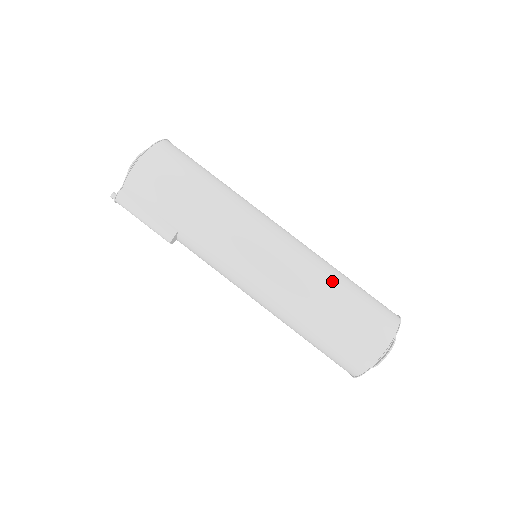
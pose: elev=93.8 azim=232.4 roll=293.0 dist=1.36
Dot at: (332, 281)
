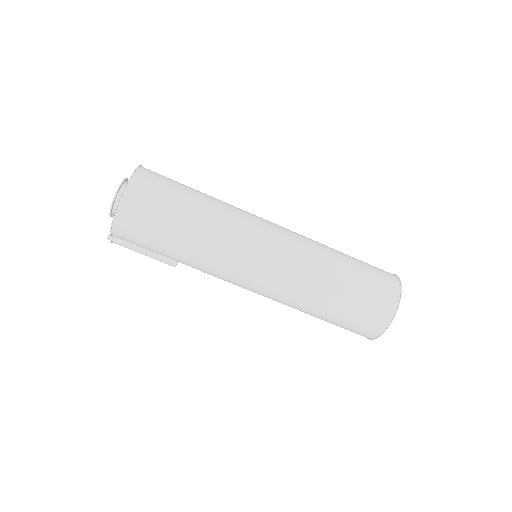
Dot at: (327, 288)
